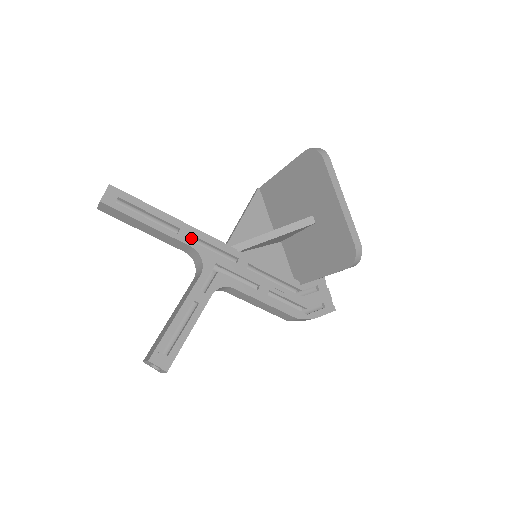
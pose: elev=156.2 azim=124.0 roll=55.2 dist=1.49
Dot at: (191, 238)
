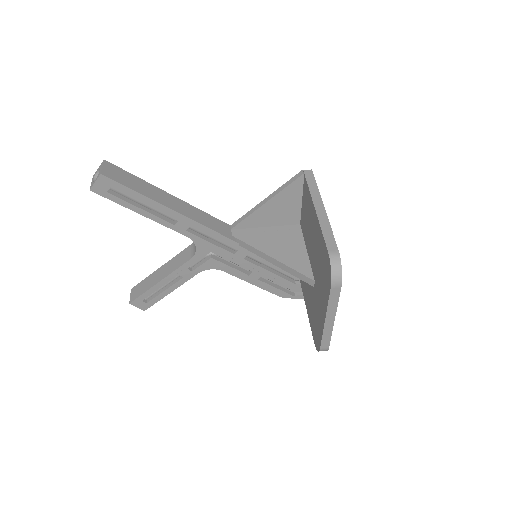
Dot at: occluded
